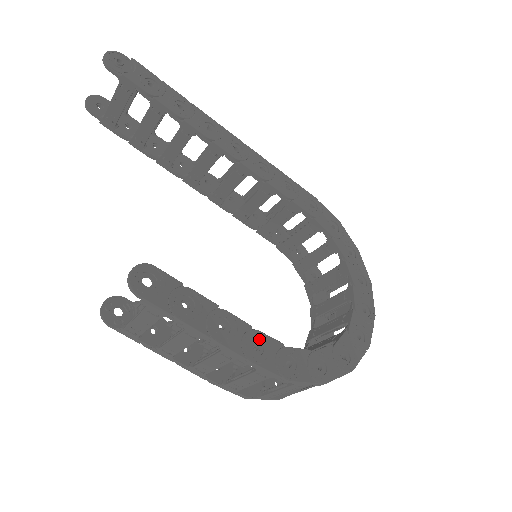
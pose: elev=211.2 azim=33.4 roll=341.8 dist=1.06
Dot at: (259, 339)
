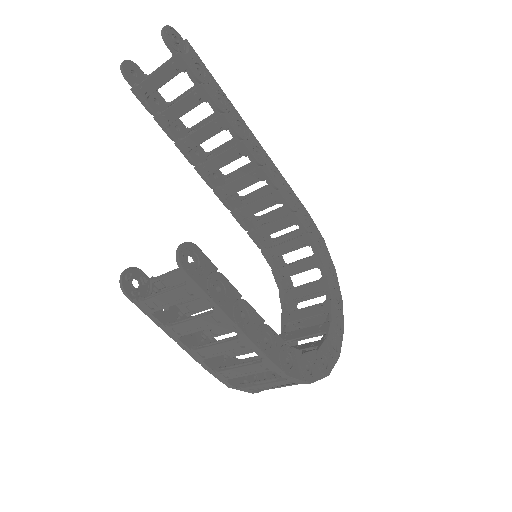
Dot at: (269, 333)
